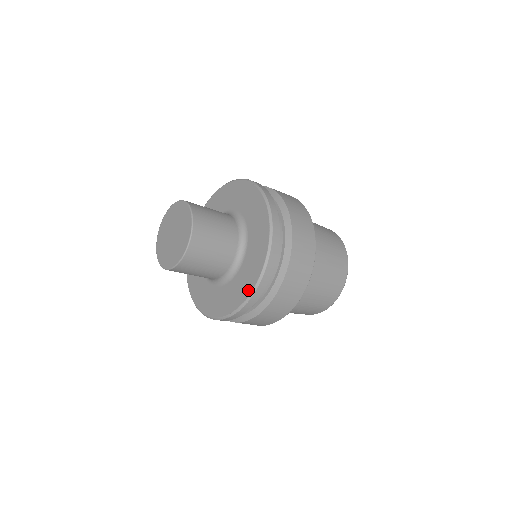
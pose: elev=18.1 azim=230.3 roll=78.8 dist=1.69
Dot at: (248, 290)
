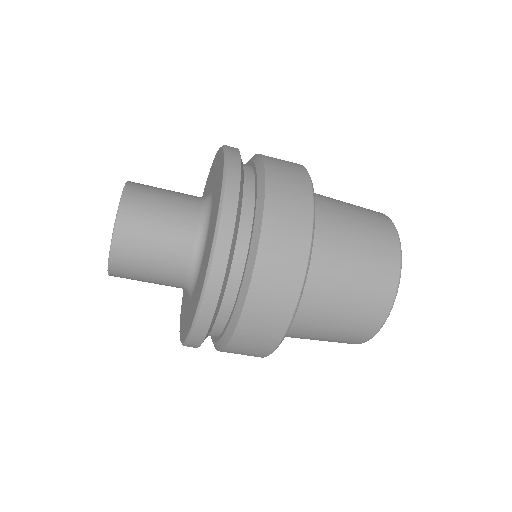
Dot at: (208, 254)
